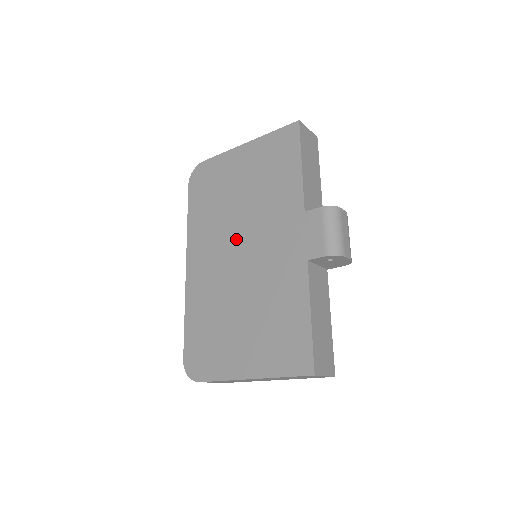
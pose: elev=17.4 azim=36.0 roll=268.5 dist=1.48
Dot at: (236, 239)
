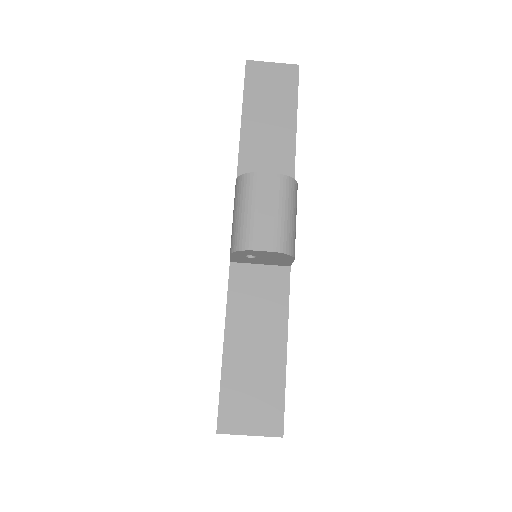
Dot at: occluded
